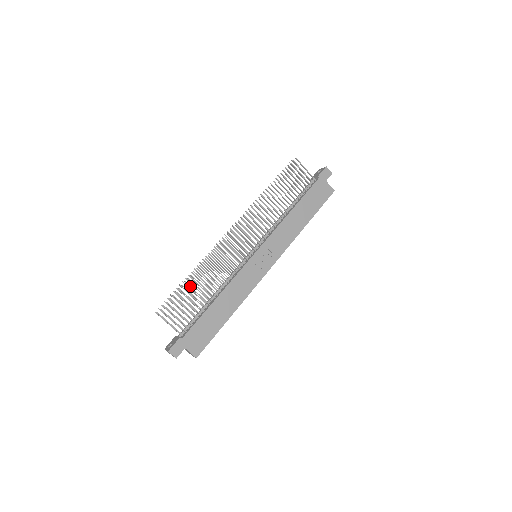
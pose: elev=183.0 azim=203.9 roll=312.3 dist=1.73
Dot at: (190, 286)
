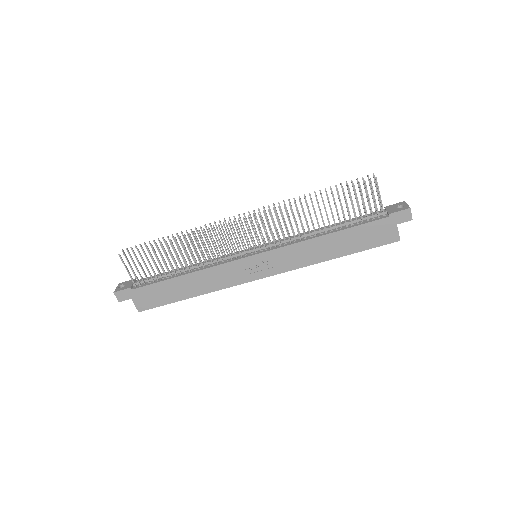
Dot at: (164, 249)
